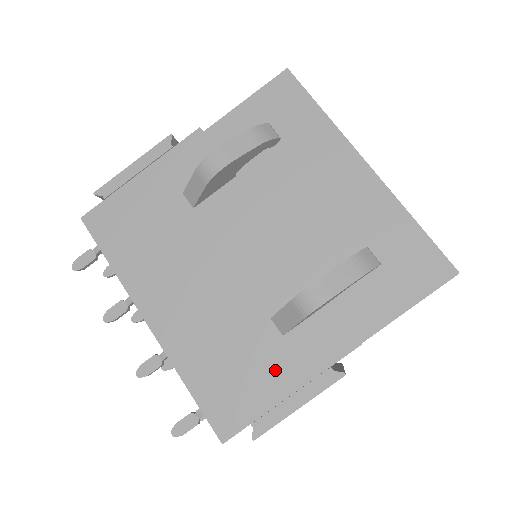
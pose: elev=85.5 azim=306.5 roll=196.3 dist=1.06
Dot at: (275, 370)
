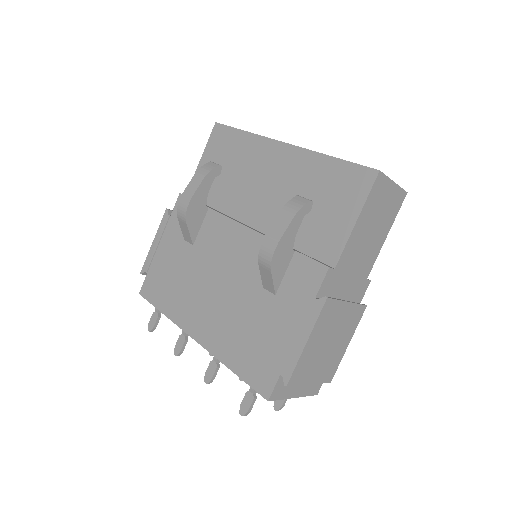
Dot at: (280, 324)
